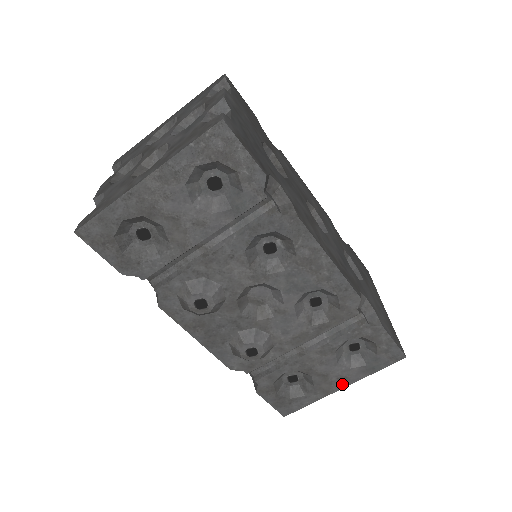
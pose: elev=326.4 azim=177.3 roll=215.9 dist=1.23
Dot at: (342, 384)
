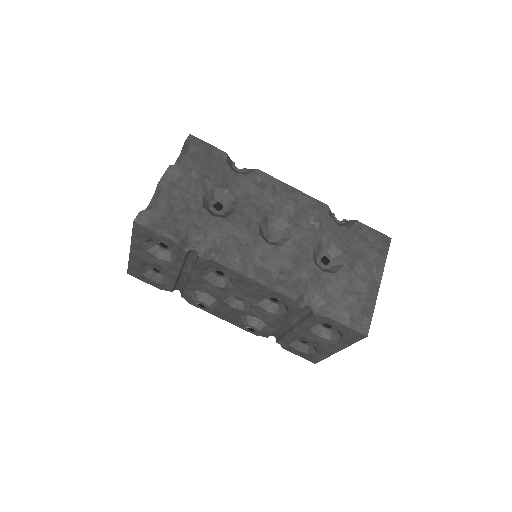
Dot at: (335, 349)
